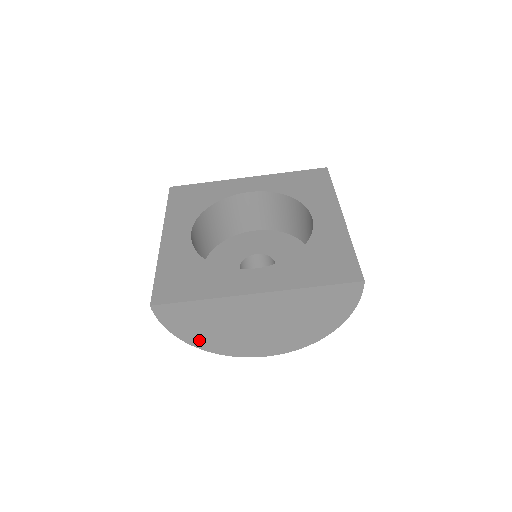
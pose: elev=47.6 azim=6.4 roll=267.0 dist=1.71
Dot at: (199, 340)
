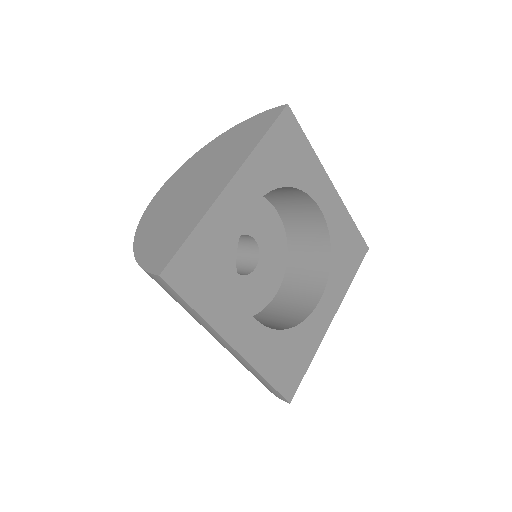
Dot at: occluded
